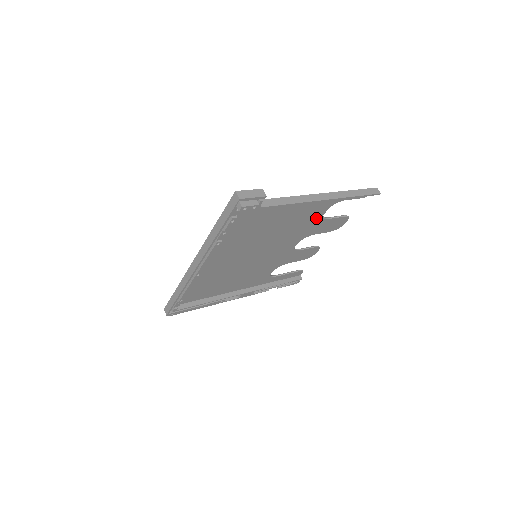
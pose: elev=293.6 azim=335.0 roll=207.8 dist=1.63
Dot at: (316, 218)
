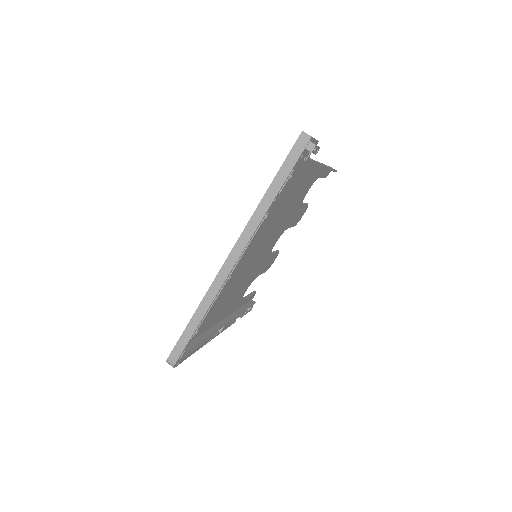
Dot at: (301, 200)
